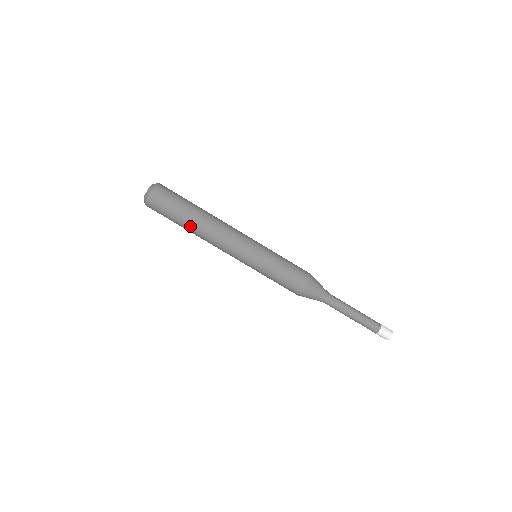
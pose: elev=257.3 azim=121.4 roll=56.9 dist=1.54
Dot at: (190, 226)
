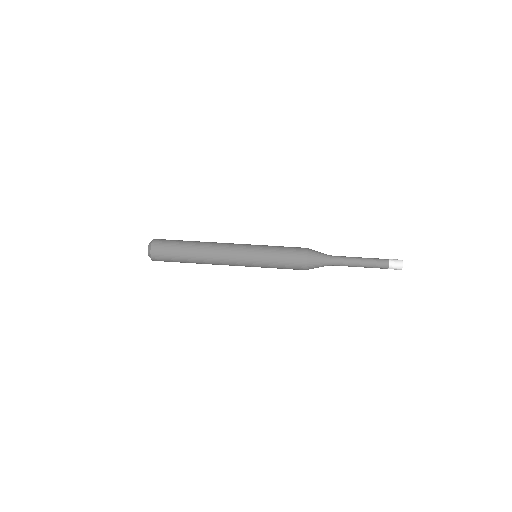
Dot at: (192, 256)
